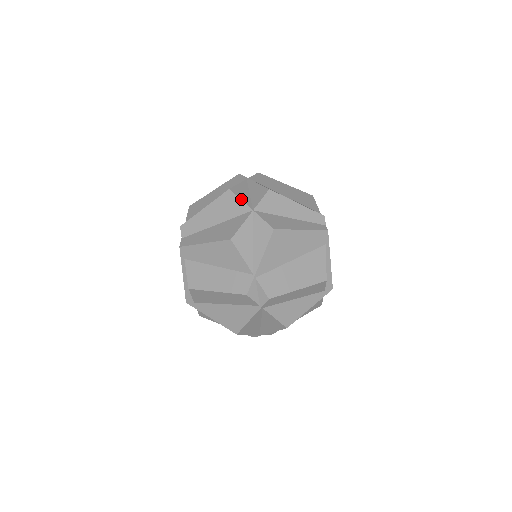
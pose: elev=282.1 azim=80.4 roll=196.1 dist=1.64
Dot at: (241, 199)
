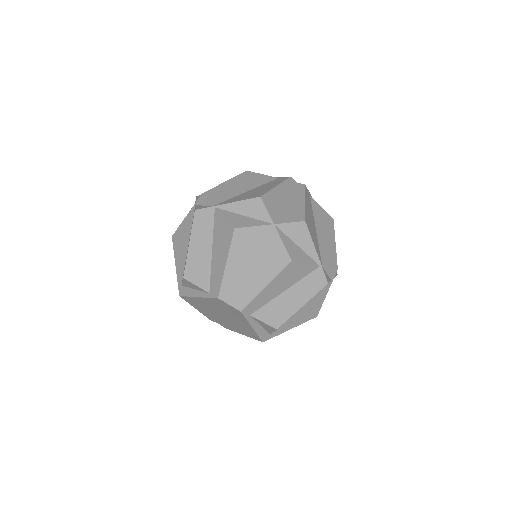
Dot at: (254, 226)
